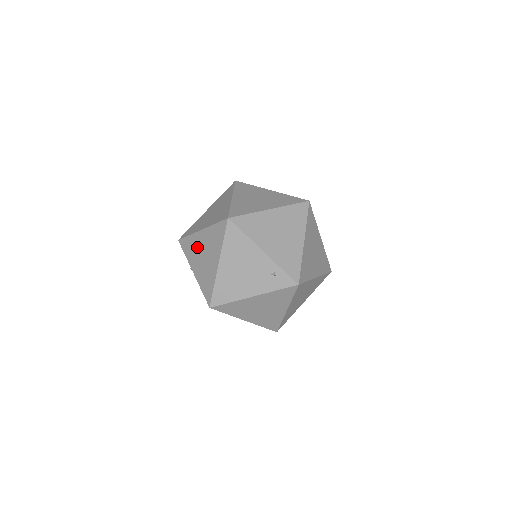
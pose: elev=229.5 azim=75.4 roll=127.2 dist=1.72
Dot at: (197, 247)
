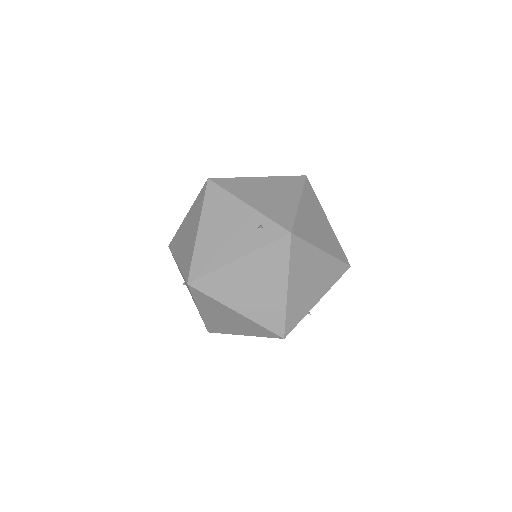
Dot at: (182, 234)
